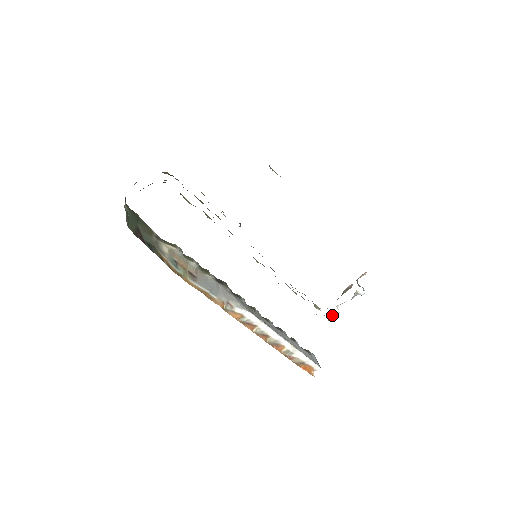
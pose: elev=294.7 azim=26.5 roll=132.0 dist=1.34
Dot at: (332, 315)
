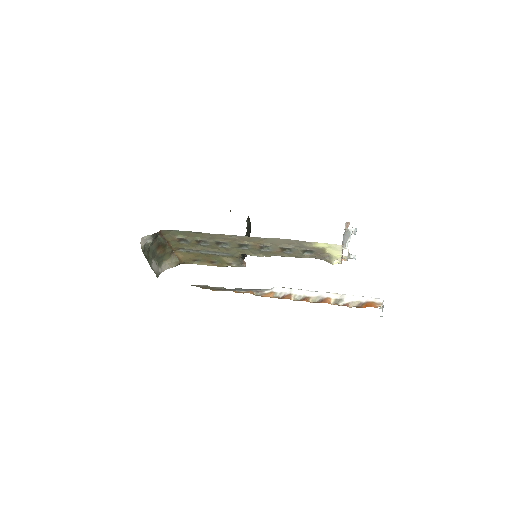
Dot at: (347, 256)
